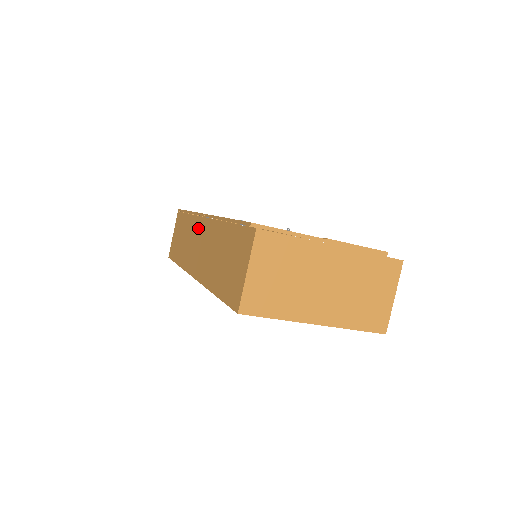
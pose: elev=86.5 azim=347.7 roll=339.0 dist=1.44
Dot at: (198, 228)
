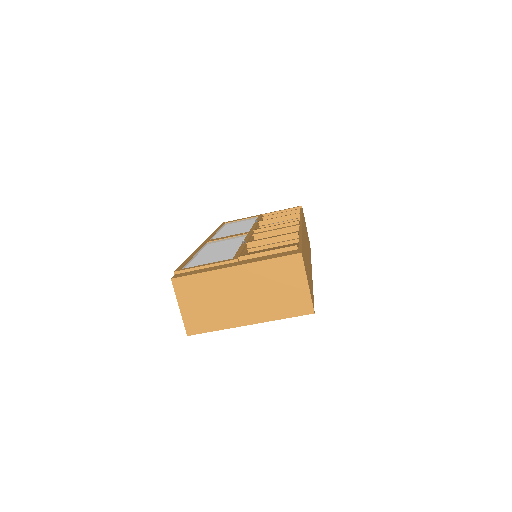
Dot at: occluded
